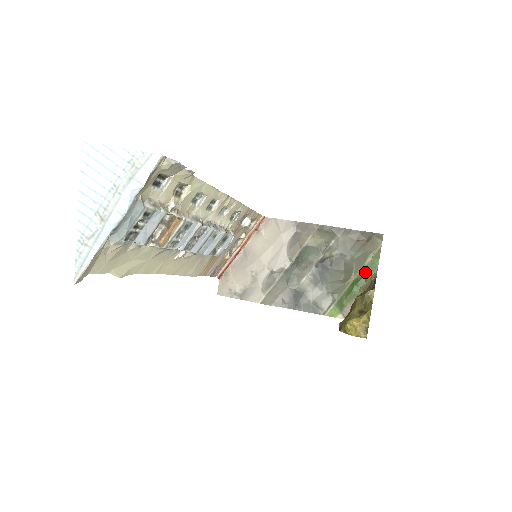
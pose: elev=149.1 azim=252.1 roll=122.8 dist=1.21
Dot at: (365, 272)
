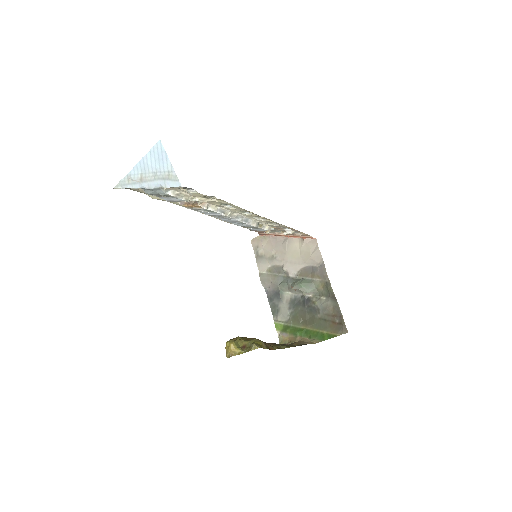
Dot at: (315, 334)
